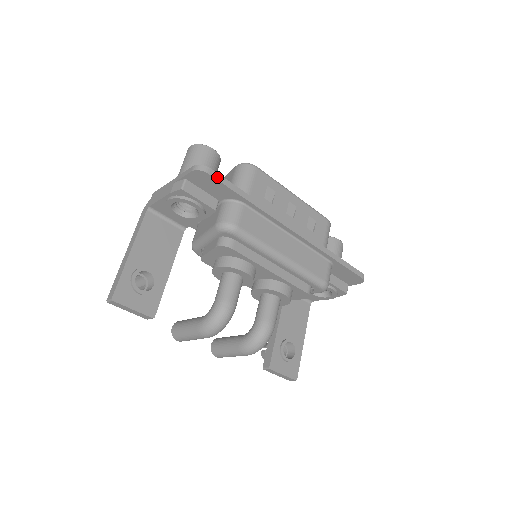
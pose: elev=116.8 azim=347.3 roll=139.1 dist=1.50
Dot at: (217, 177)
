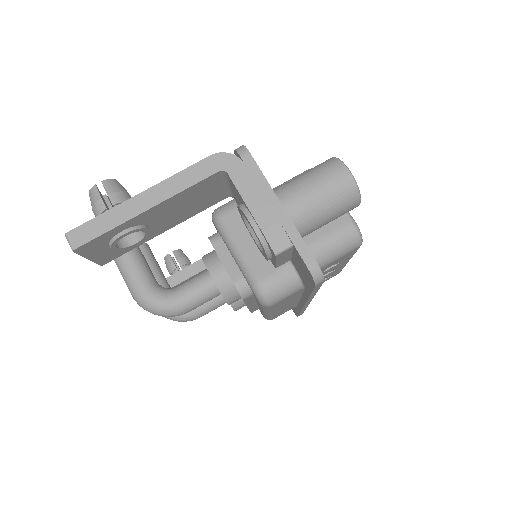
Dot at: (317, 286)
